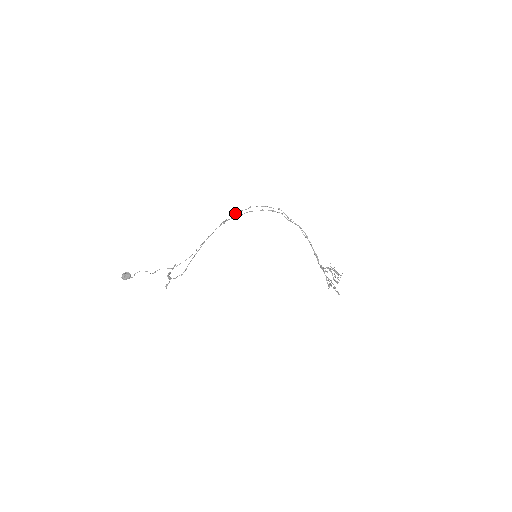
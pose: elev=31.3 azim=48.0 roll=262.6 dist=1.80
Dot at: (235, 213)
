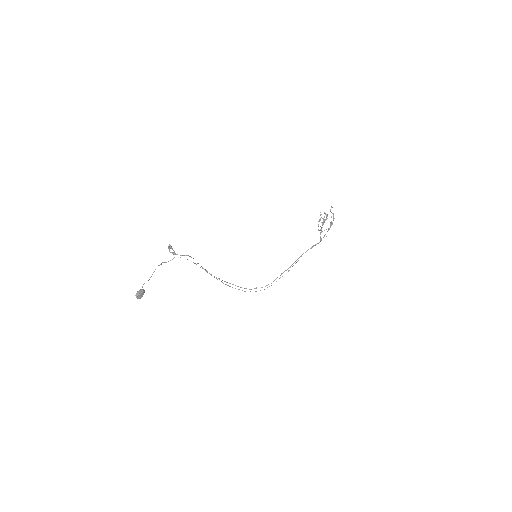
Dot at: occluded
